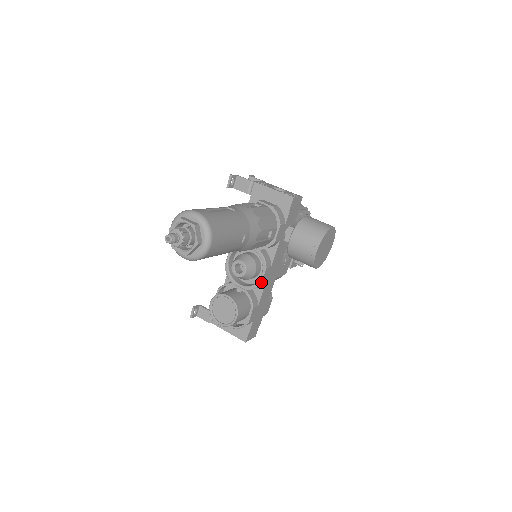
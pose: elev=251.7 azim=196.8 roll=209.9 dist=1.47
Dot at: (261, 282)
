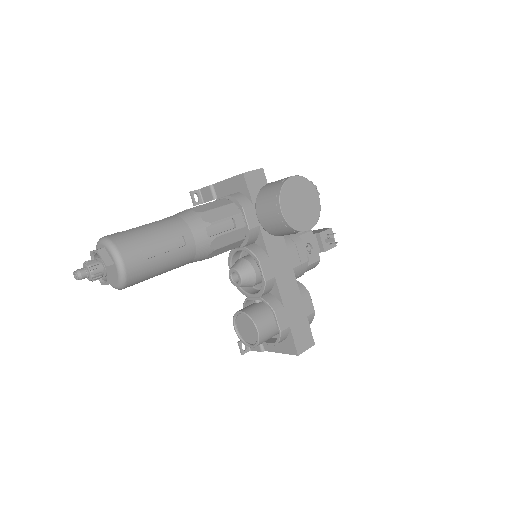
Dot at: (264, 279)
